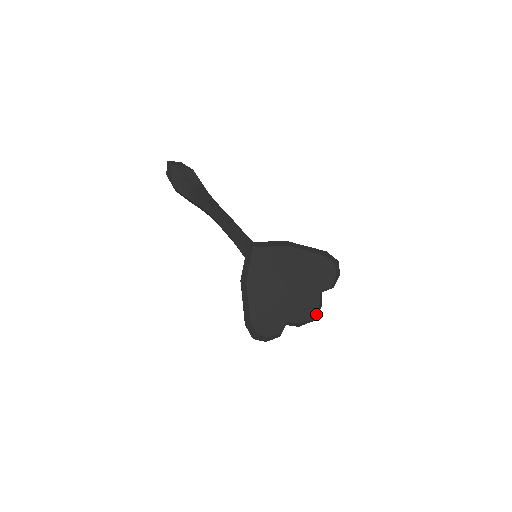
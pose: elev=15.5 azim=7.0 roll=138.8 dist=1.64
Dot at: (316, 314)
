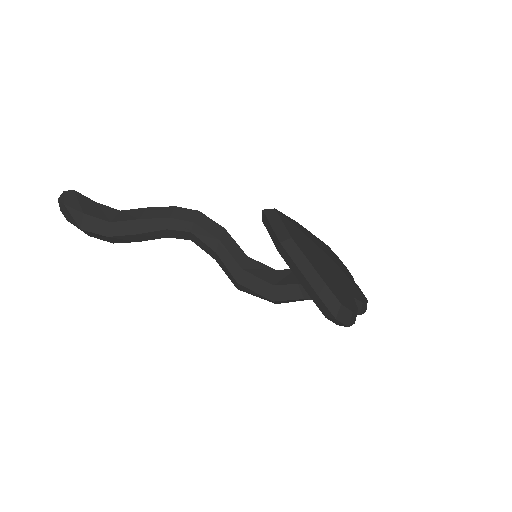
Dot at: occluded
